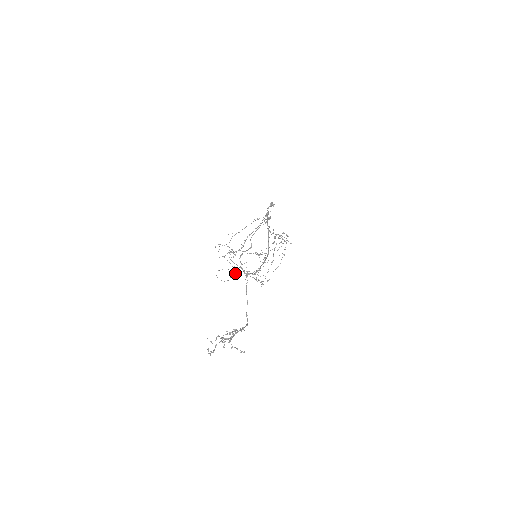
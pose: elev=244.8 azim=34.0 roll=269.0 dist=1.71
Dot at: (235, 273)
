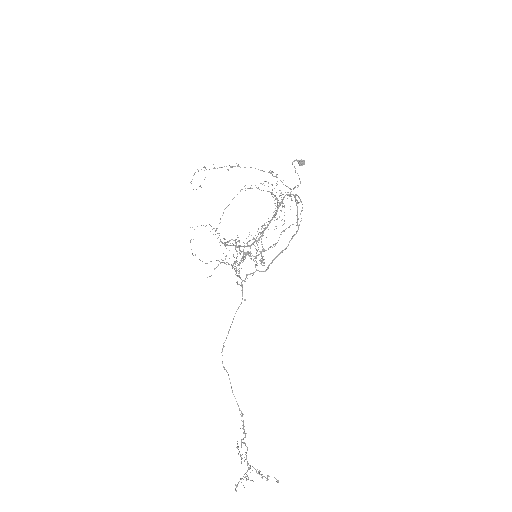
Dot at: (221, 262)
